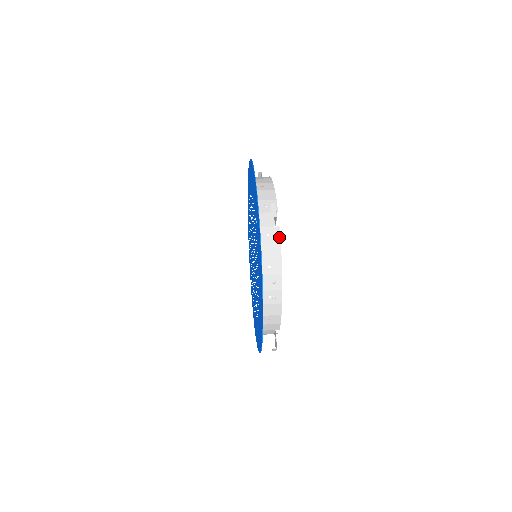
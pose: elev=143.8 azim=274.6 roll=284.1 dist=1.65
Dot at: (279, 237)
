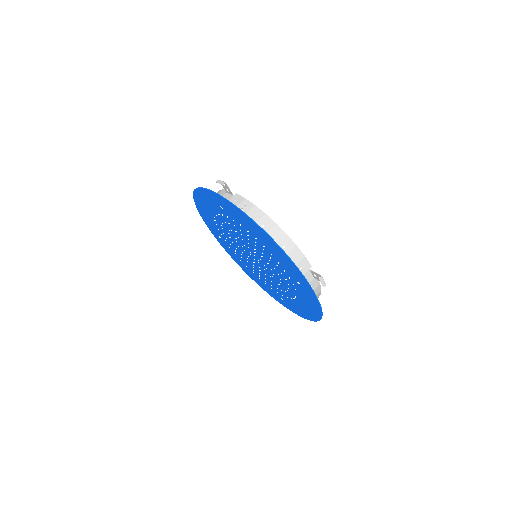
Dot at: (318, 282)
